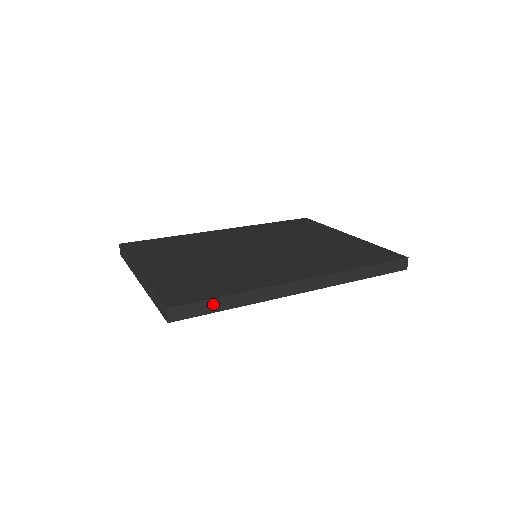
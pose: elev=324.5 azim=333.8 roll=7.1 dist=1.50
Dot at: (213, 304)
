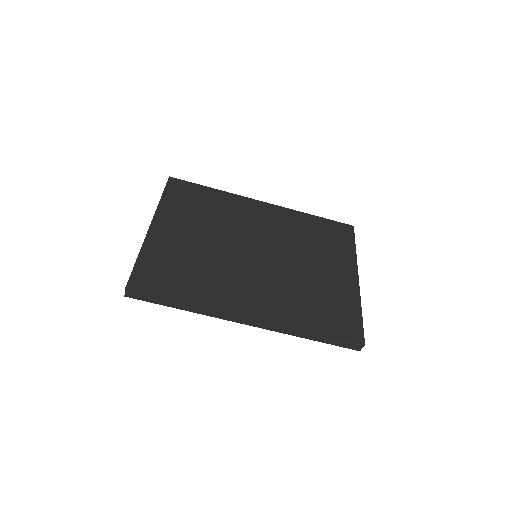
Dot at: (163, 300)
